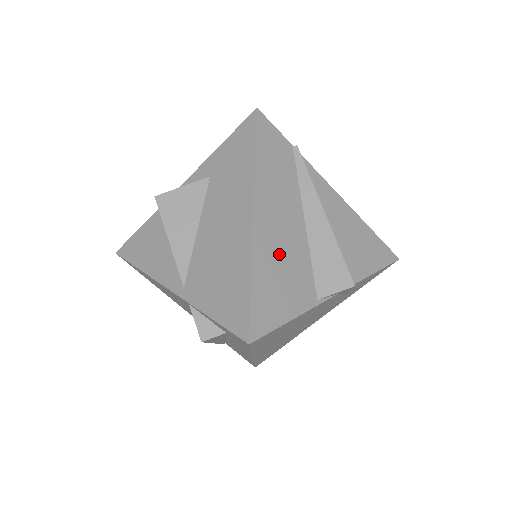
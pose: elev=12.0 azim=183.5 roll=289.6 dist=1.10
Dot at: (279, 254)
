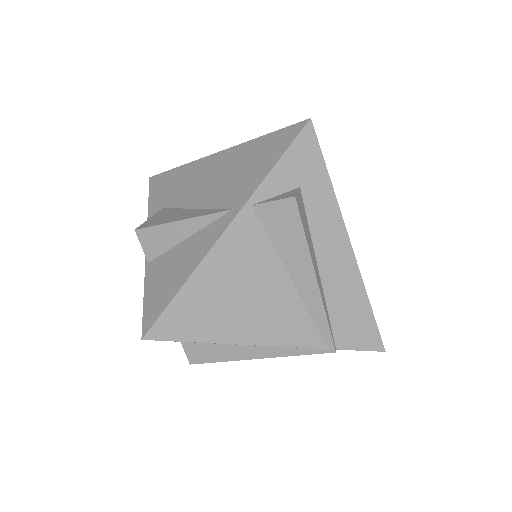
Dot at: occluded
